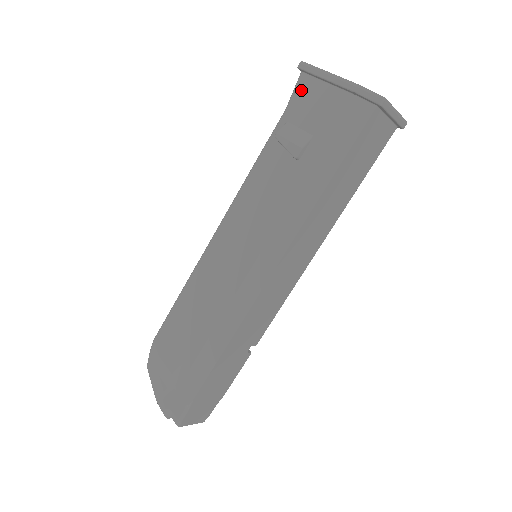
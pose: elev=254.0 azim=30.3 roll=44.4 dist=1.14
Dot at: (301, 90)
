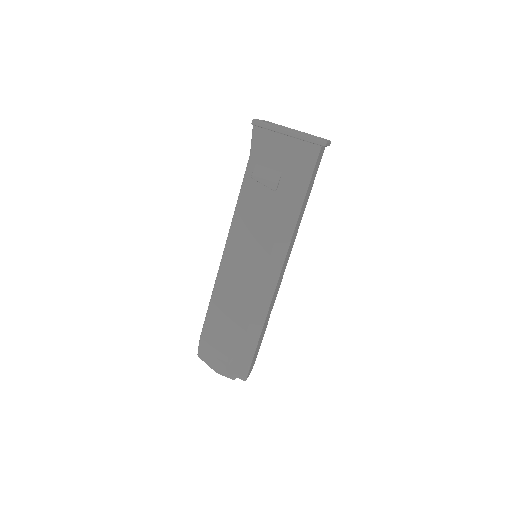
Dot at: (259, 140)
